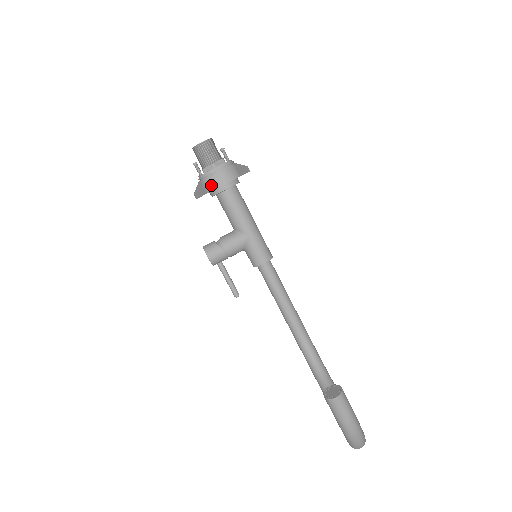
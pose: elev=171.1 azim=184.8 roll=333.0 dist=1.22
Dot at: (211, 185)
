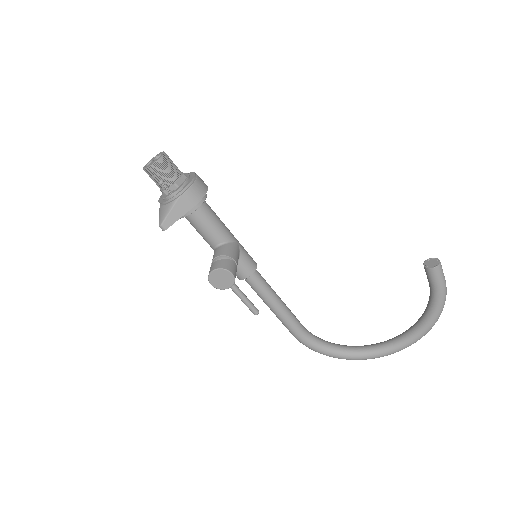
Dot at: (199, 193)
